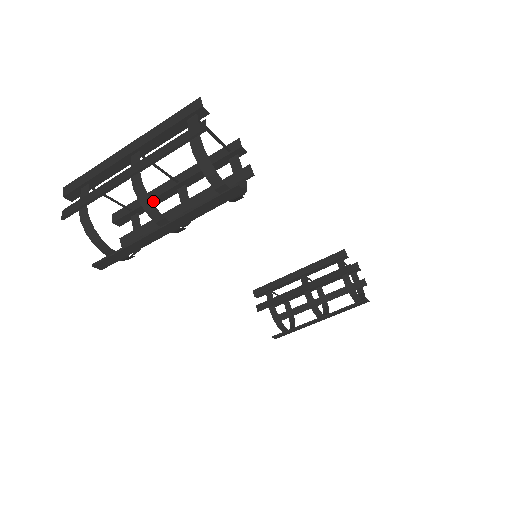
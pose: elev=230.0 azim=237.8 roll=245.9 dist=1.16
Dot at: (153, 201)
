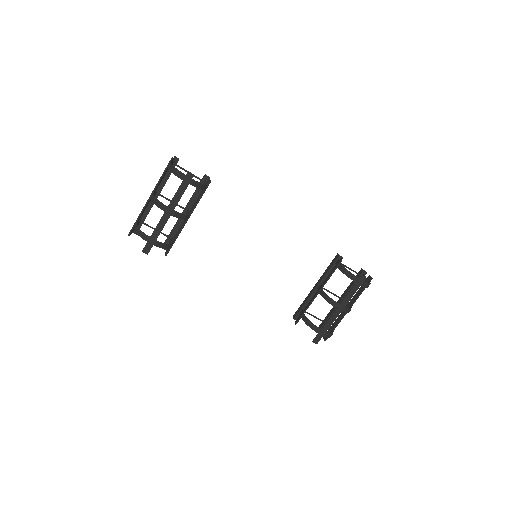
Dot at: (177, 226)
